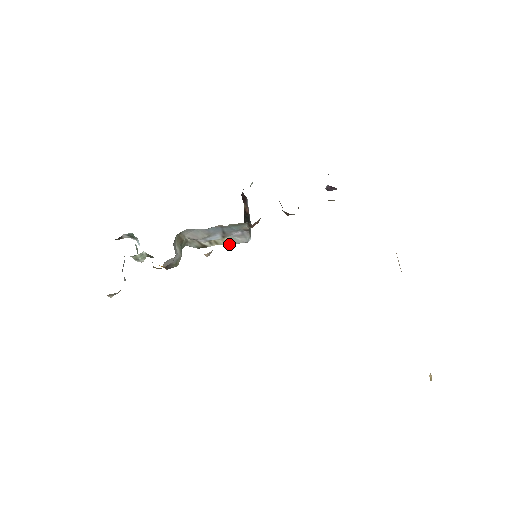
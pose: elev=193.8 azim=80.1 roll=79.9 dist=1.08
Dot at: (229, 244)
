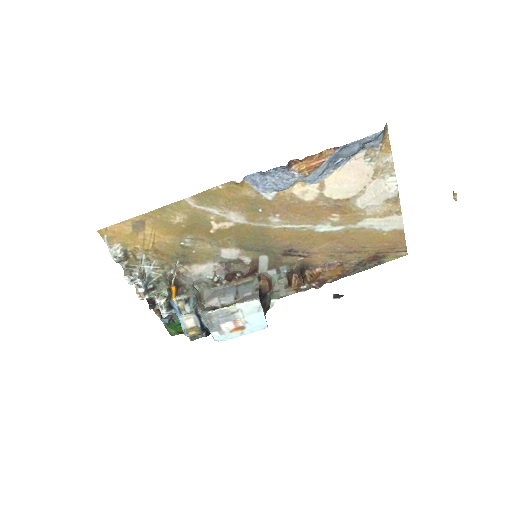
Dot at: (239, 303)
